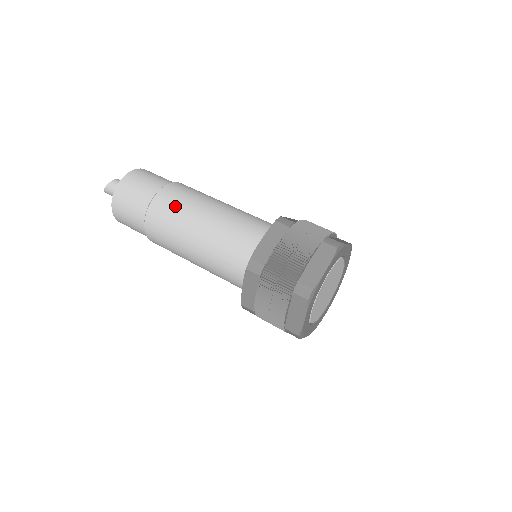
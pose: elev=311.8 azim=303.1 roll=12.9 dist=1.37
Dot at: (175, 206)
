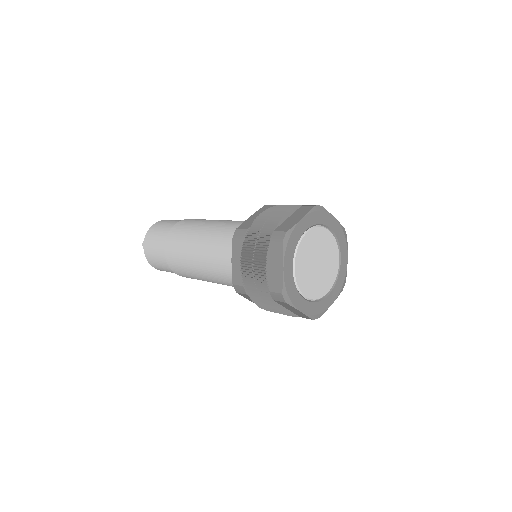
Dot at: occluded
